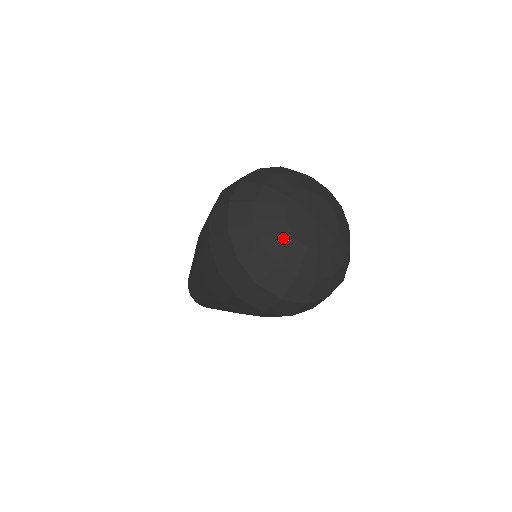
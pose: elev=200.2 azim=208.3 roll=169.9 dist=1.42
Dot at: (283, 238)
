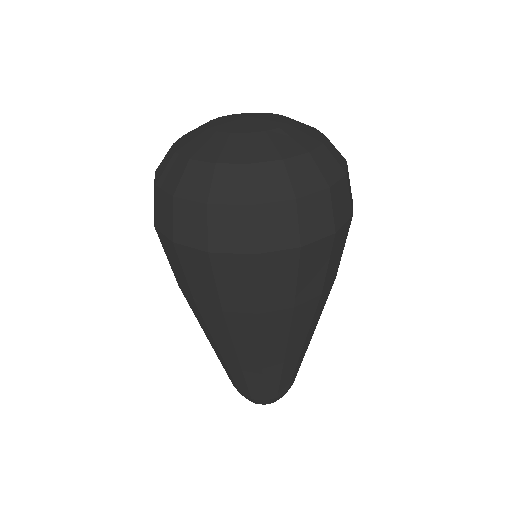
Dot at: occluded
